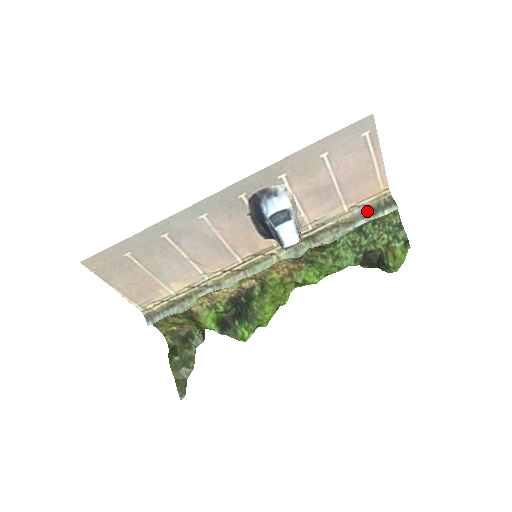
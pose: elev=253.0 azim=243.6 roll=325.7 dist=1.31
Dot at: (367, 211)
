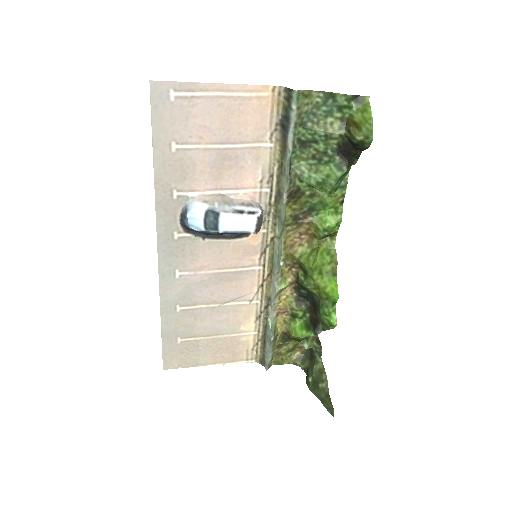
Dot at: (284, 125)
